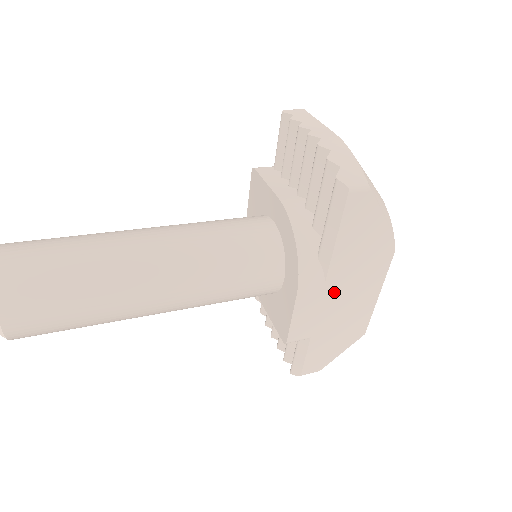
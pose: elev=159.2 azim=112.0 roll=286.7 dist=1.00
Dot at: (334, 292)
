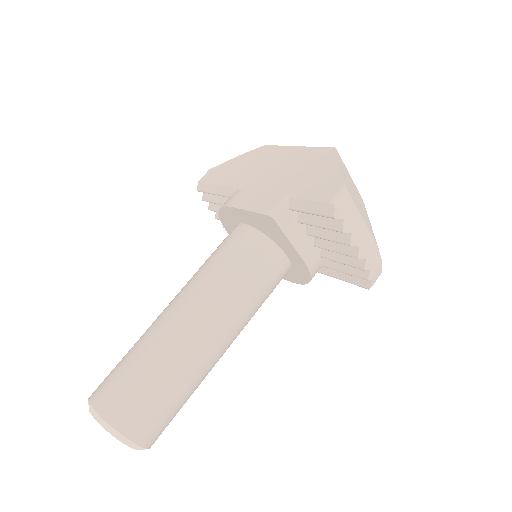
Dot at: occluded
